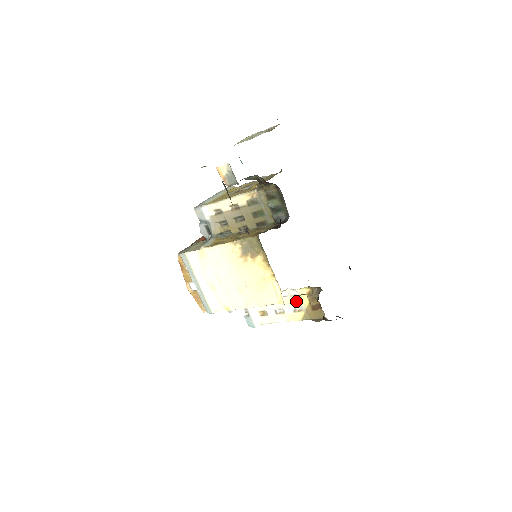
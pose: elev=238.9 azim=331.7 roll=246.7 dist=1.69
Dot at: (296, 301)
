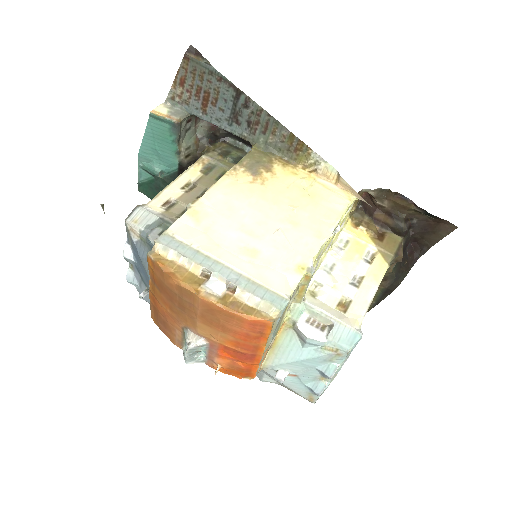
Dot at: (356, 247)
